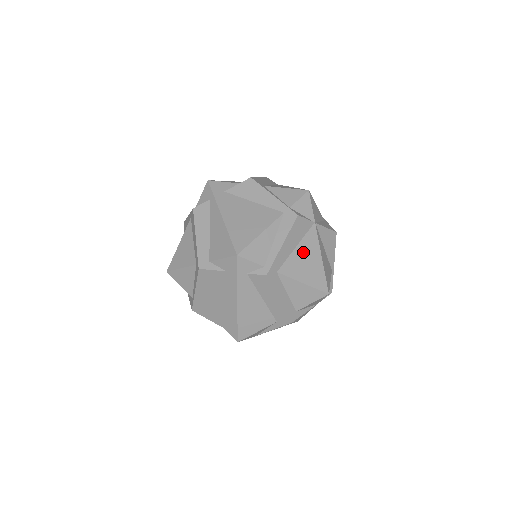
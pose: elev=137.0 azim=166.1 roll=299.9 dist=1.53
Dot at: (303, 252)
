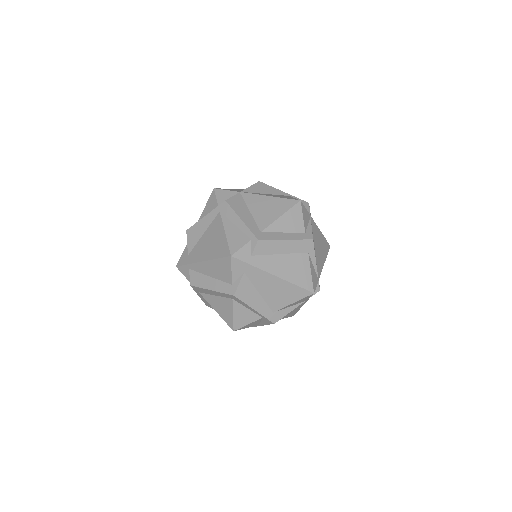
Dot at: (257, 208)
